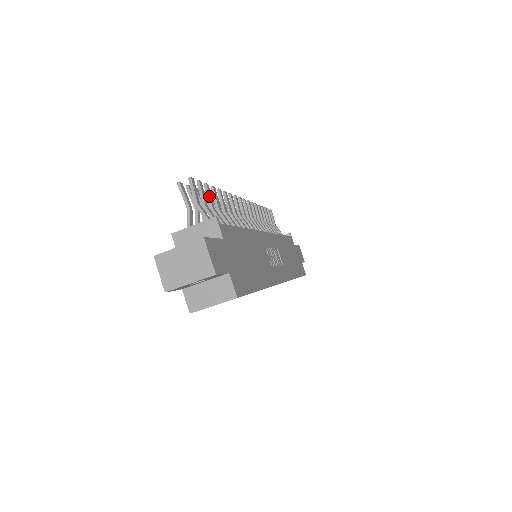
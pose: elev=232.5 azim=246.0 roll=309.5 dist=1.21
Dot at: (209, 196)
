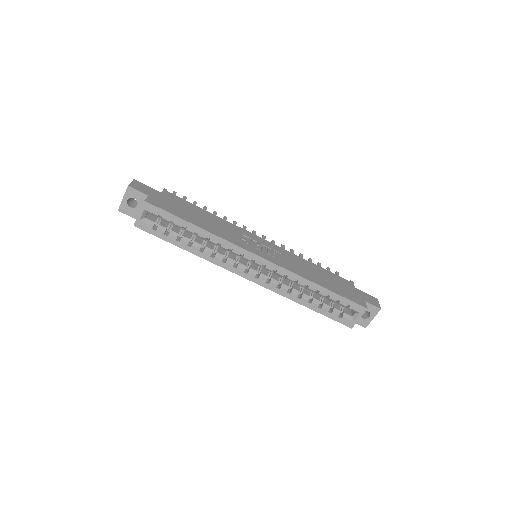
Dot at: occluded
